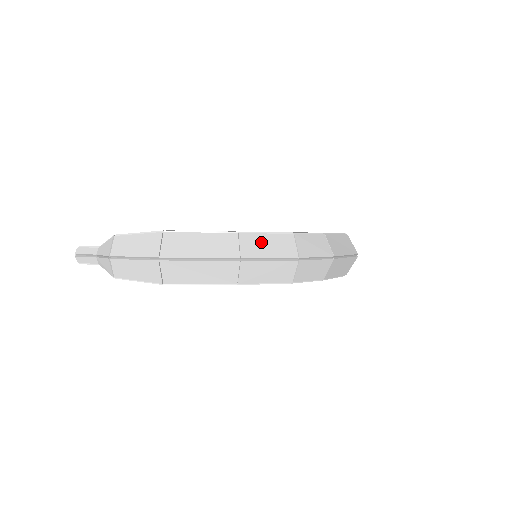
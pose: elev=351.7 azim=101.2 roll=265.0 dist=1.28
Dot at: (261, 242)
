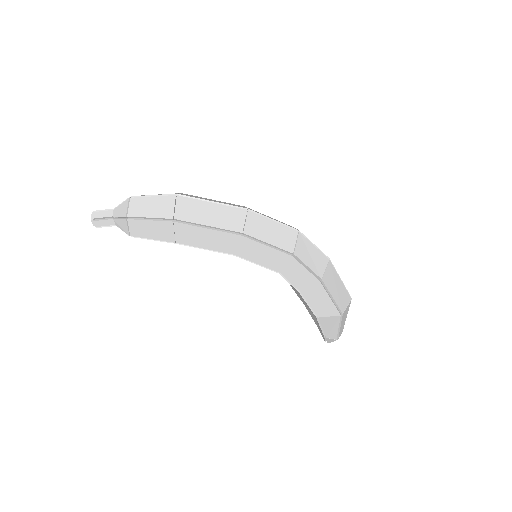
Dot at: (265, 215)
